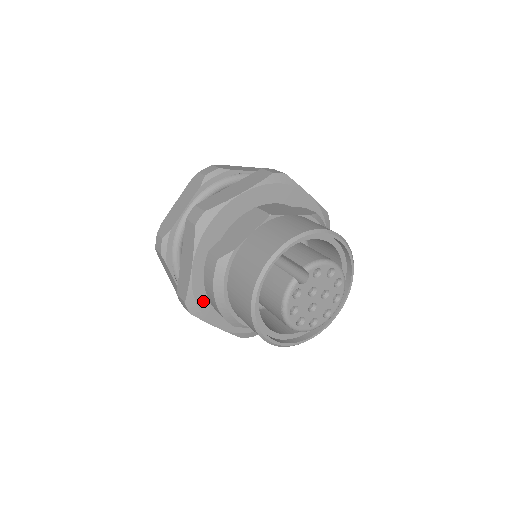
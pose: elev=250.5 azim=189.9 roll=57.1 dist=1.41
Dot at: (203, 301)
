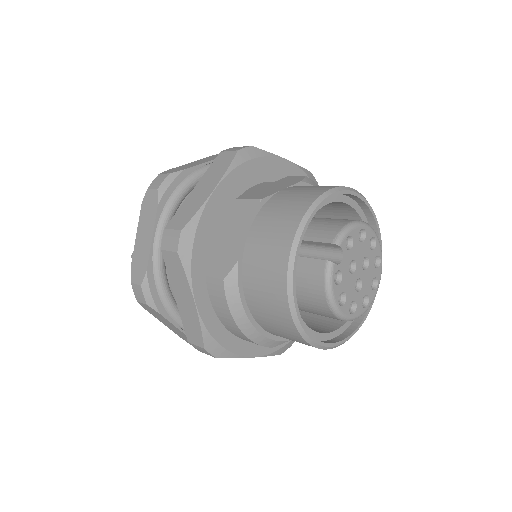
Dot at: (224, 336)
